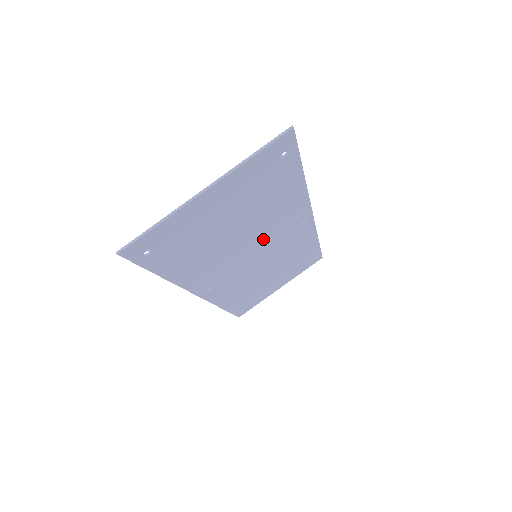
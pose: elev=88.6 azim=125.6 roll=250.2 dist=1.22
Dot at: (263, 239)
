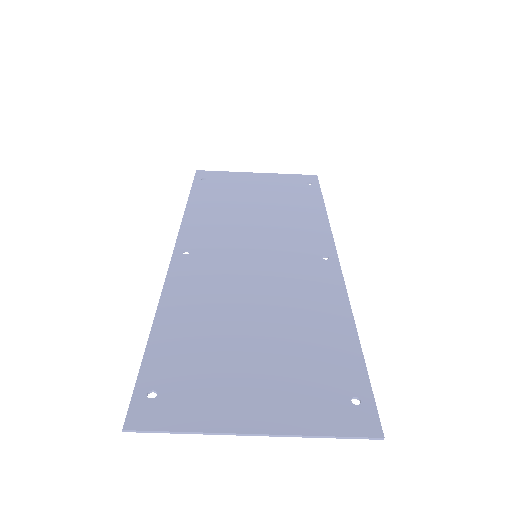
Dot at: (275, 278)
